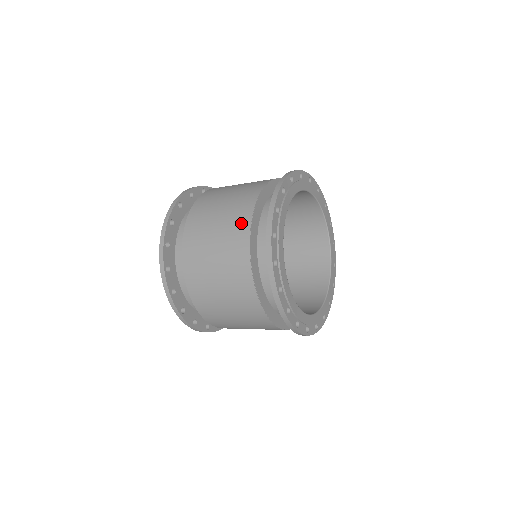
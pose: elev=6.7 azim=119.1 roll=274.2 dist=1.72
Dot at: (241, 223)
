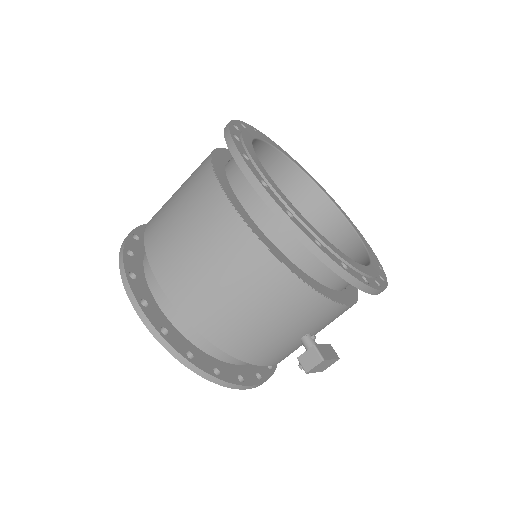
Dot at: occluded
